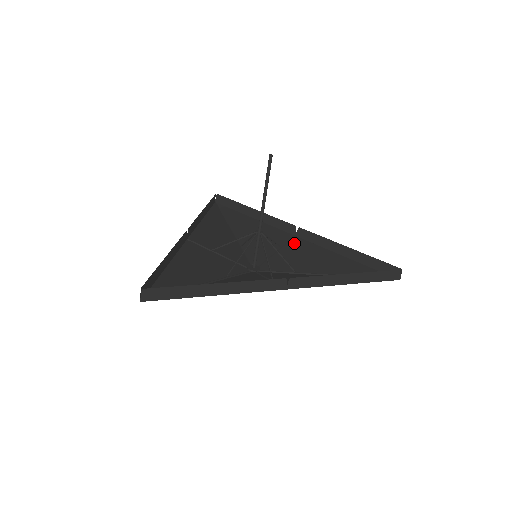
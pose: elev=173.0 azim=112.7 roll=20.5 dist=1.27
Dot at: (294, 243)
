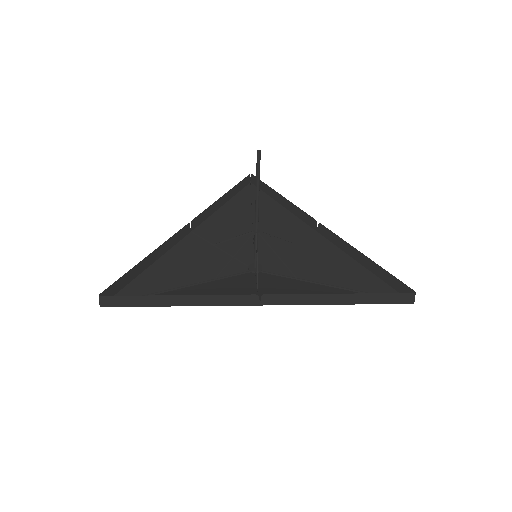
Dot at: (311, 240)
